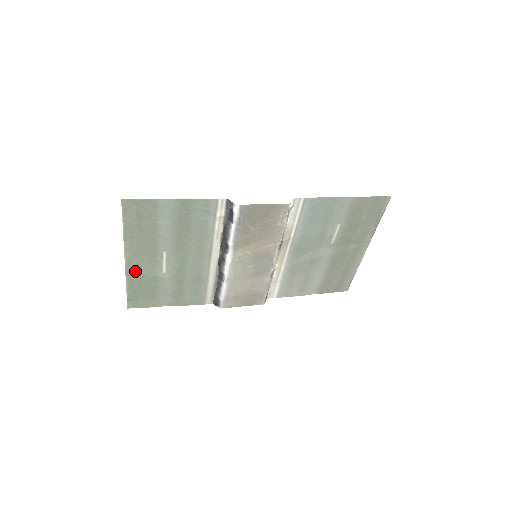
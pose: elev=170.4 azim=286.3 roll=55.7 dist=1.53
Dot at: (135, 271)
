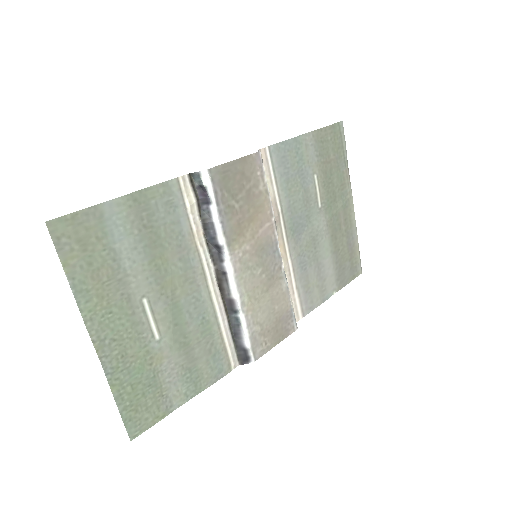
Dot at: (115, 356)
